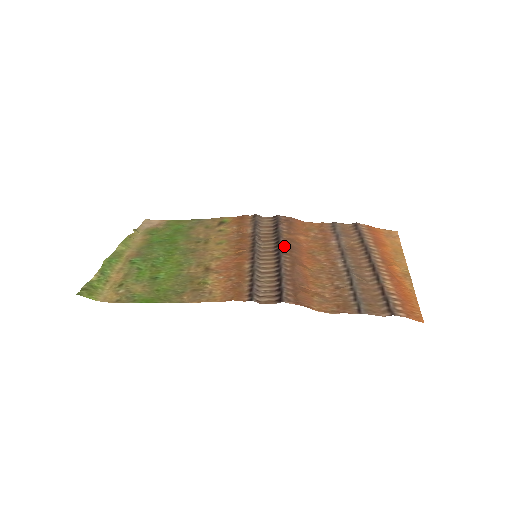
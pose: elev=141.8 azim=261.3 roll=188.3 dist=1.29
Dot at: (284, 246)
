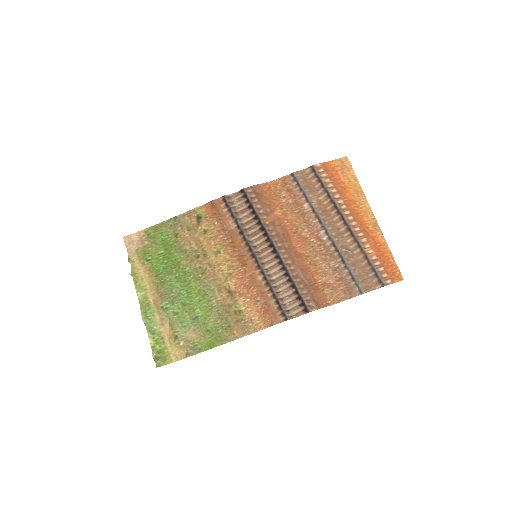
Dot at: (273, 237)
